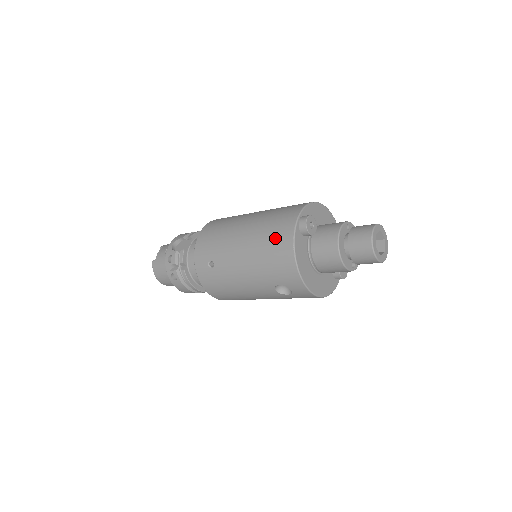
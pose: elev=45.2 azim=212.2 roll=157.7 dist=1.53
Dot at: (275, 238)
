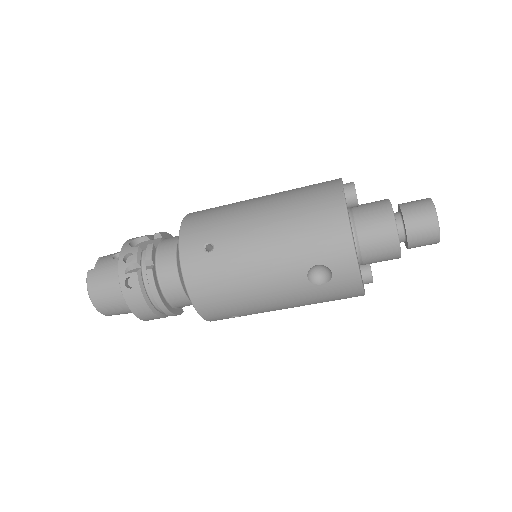
Dot at: (315, 202)
